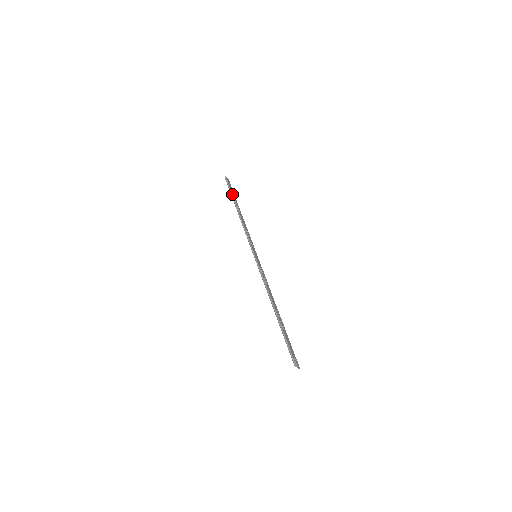
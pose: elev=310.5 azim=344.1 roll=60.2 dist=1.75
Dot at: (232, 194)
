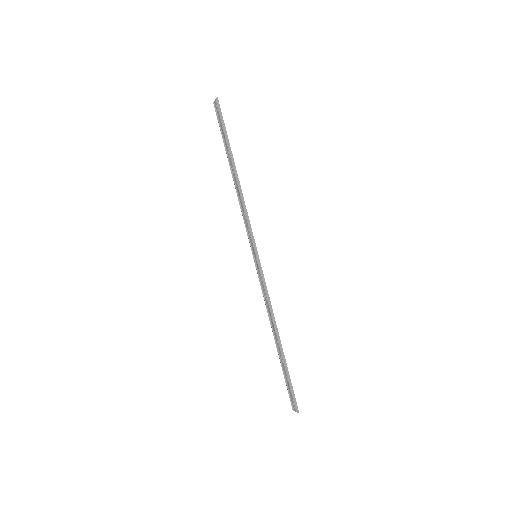
Dot at: (228, 139)
